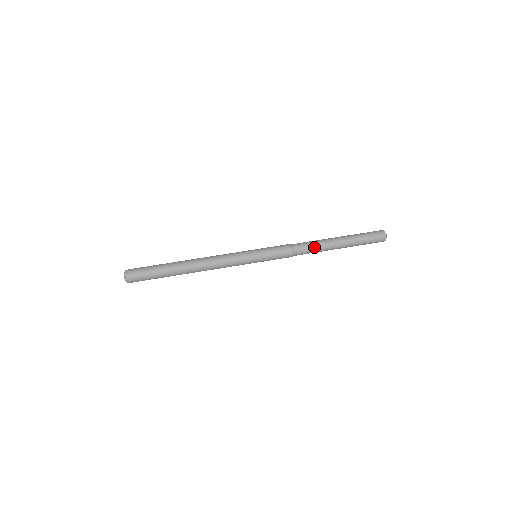
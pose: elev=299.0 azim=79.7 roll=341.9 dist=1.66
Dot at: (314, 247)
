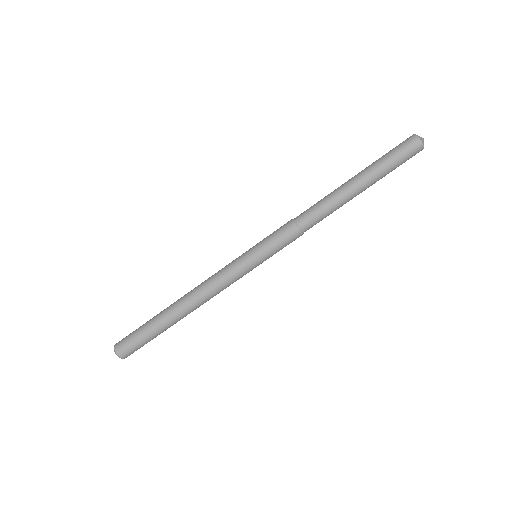
Dot at: (329, 214)
